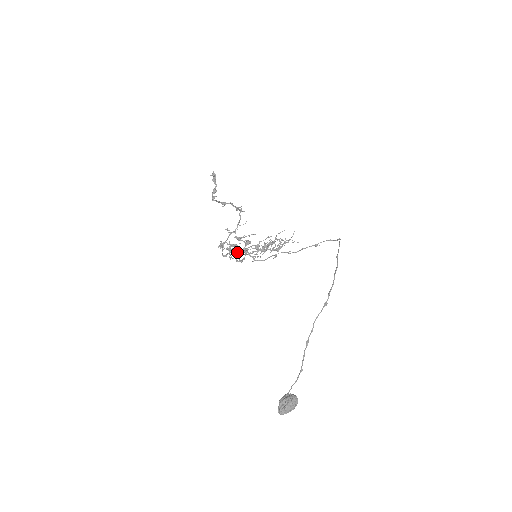
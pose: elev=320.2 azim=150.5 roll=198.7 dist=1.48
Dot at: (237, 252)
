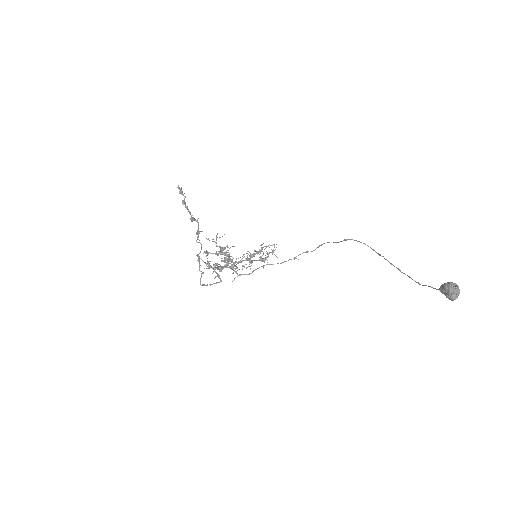
Dot at: (217, 267)
